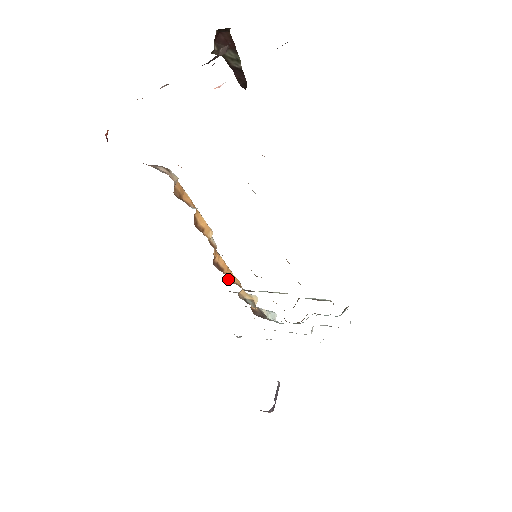
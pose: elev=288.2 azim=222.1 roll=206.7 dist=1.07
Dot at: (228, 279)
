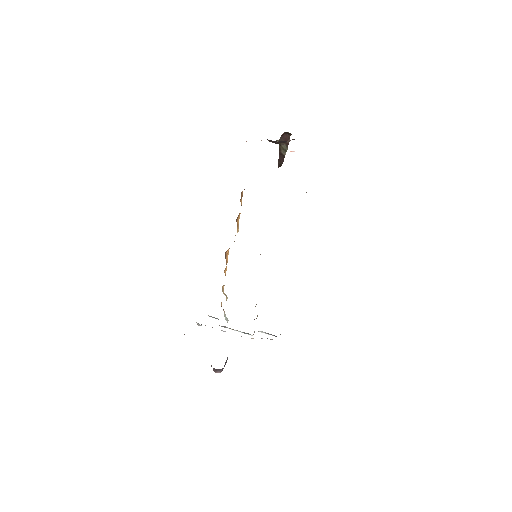
Dot at: (224, 271)
